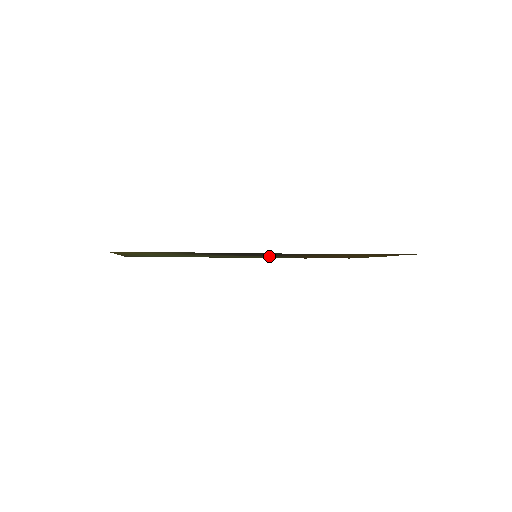
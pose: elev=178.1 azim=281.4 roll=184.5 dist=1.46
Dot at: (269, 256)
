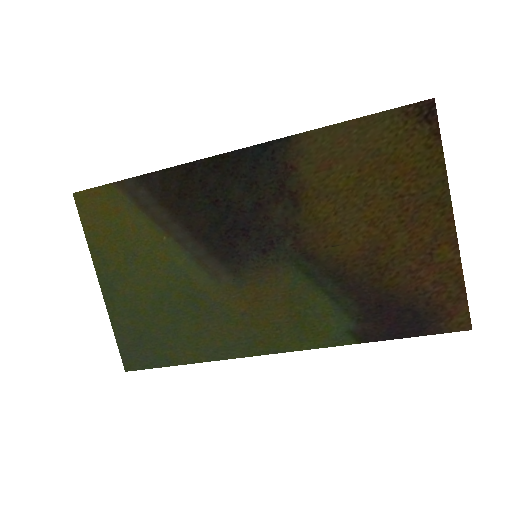
Dot at: (280, 264)
